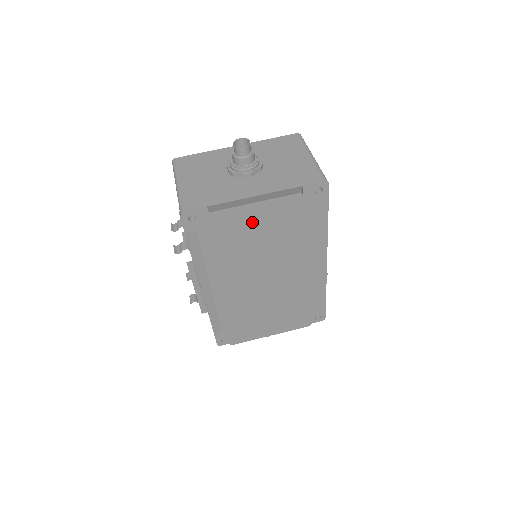
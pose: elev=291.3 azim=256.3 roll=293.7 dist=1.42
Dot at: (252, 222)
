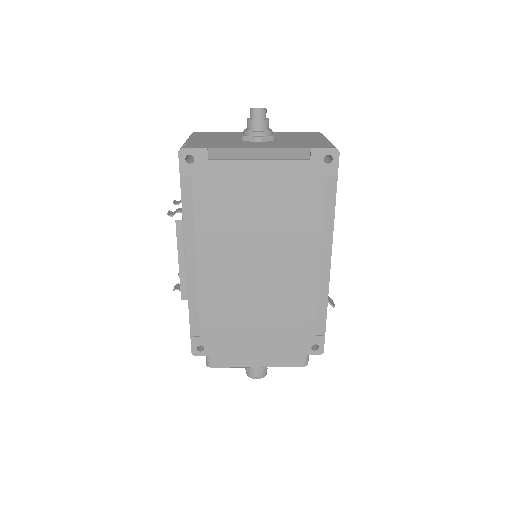
Dot at: (252, 182)
